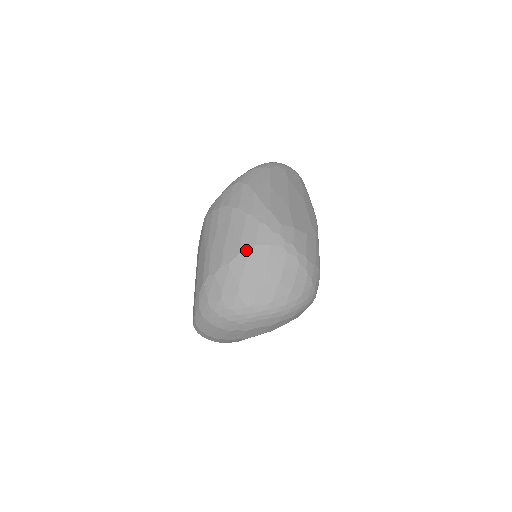
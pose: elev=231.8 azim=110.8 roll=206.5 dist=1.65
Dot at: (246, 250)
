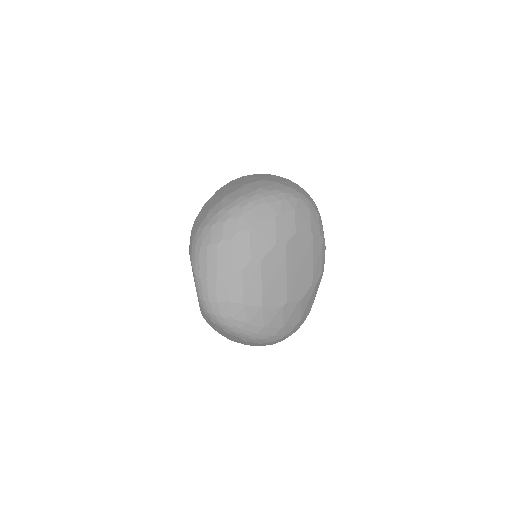
Dot at: (223, 186)
